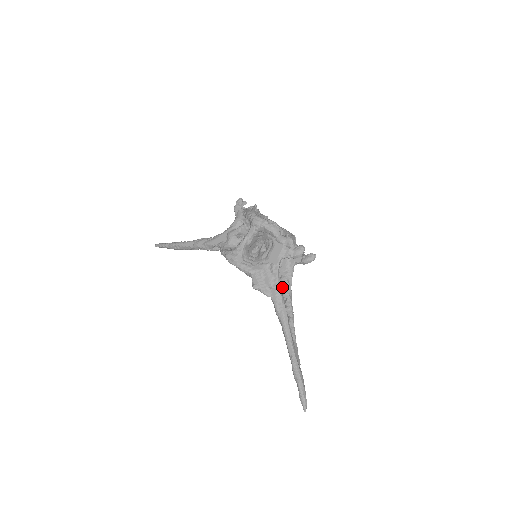
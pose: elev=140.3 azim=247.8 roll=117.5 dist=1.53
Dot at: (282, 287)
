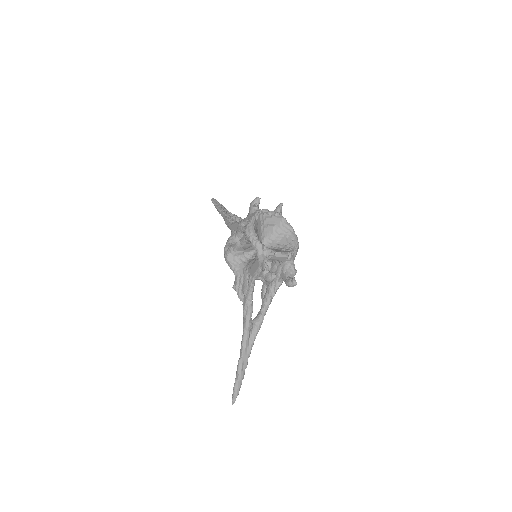
Dot at: (264, 295)
